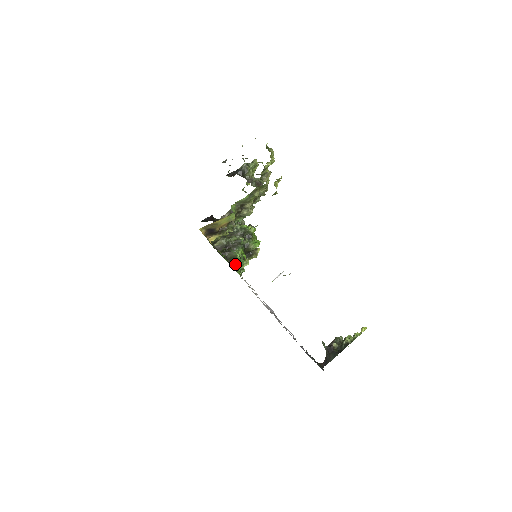
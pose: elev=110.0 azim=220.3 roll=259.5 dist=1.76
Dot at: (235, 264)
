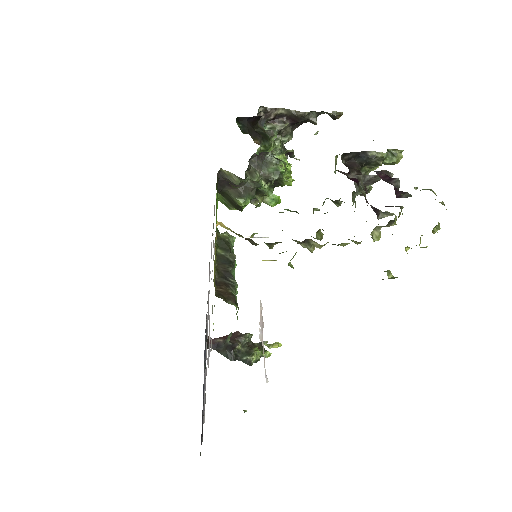
Dot at: (224, 198)
